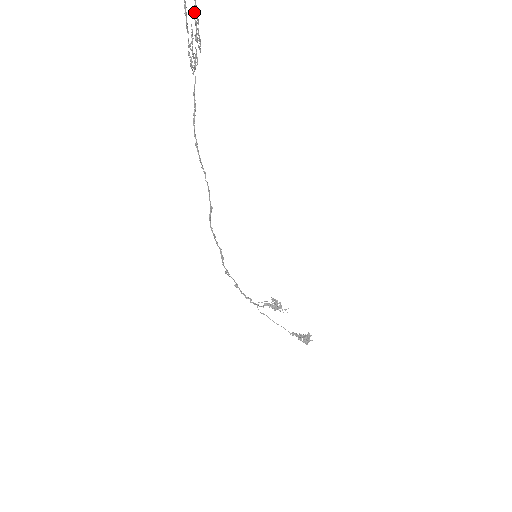
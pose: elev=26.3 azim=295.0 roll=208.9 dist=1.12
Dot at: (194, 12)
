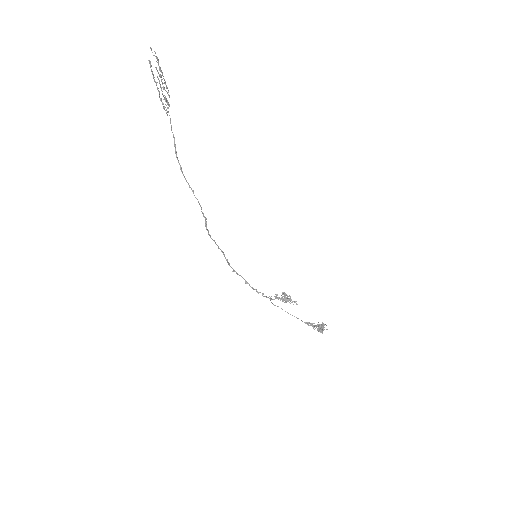
Dot at: occluded
